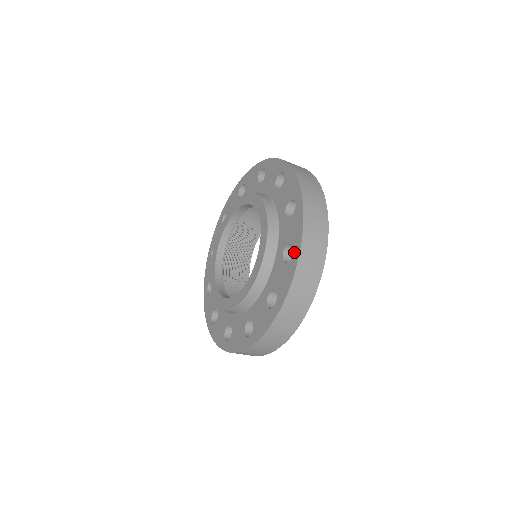
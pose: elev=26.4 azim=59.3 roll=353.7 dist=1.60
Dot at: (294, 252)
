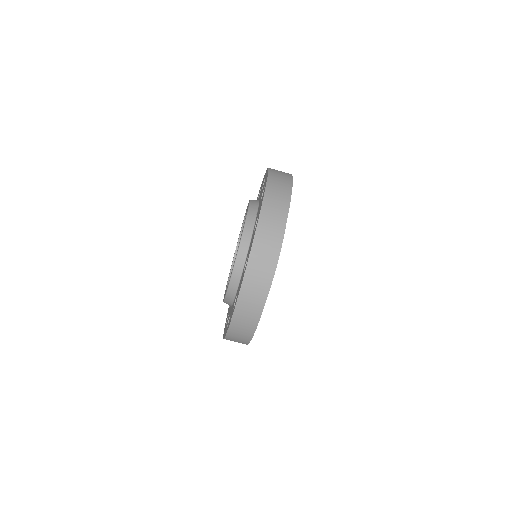
Dot at: occluded
